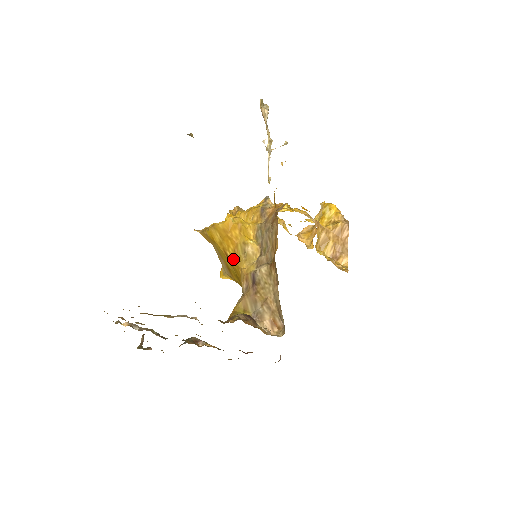
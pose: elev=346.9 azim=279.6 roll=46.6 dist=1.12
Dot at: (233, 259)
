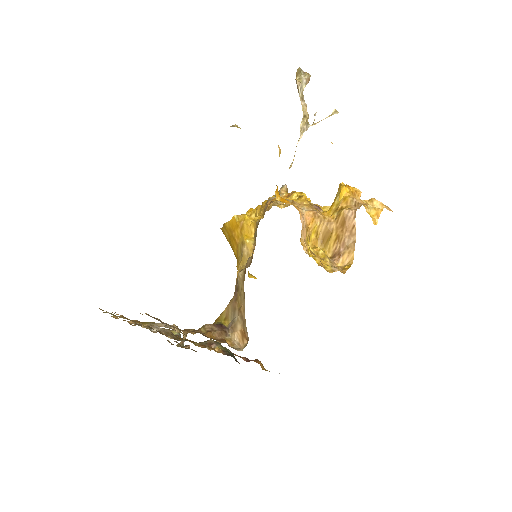
Dot at: (237, 260)
